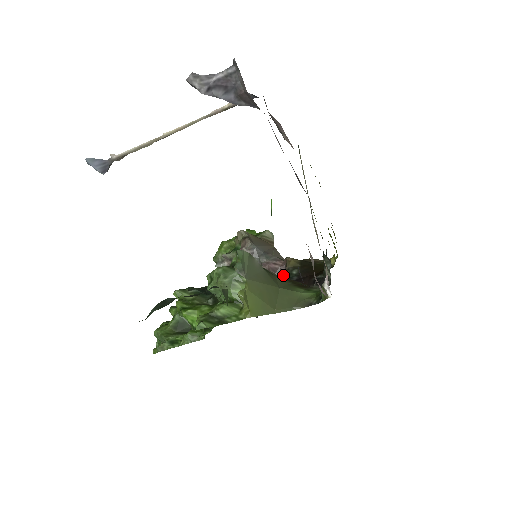
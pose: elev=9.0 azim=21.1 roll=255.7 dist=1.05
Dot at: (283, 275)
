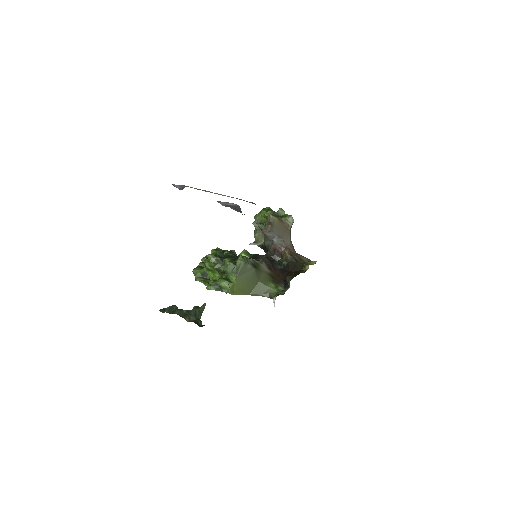
Dot at: (282, 256)
